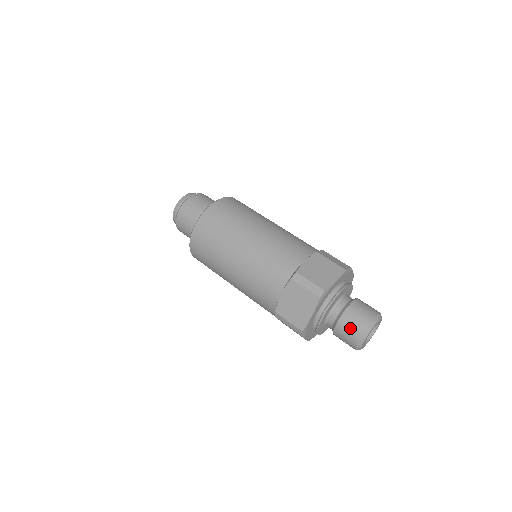
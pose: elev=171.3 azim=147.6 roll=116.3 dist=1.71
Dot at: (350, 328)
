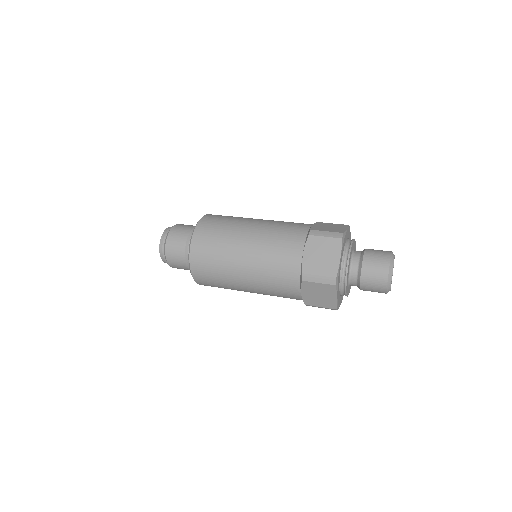
Dot at: (376, 264)
